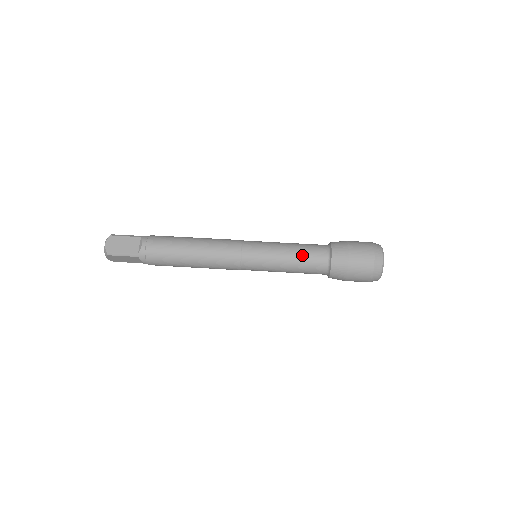
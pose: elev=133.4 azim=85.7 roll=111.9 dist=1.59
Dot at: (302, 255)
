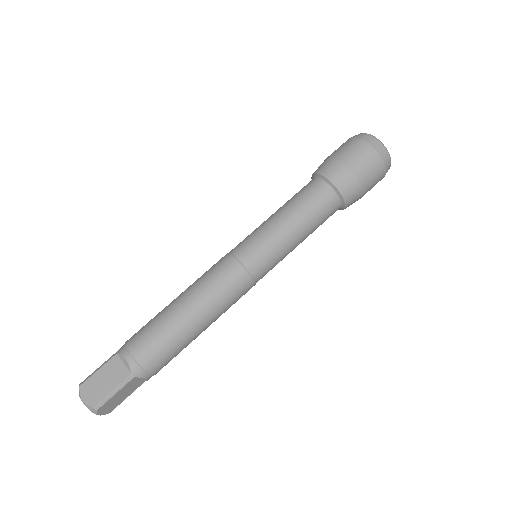
Dot at: occluded
